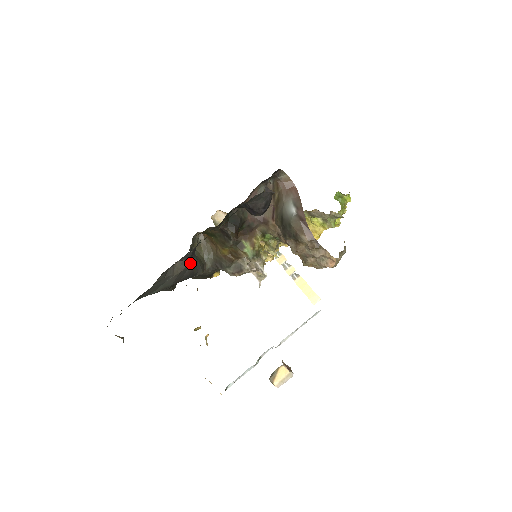
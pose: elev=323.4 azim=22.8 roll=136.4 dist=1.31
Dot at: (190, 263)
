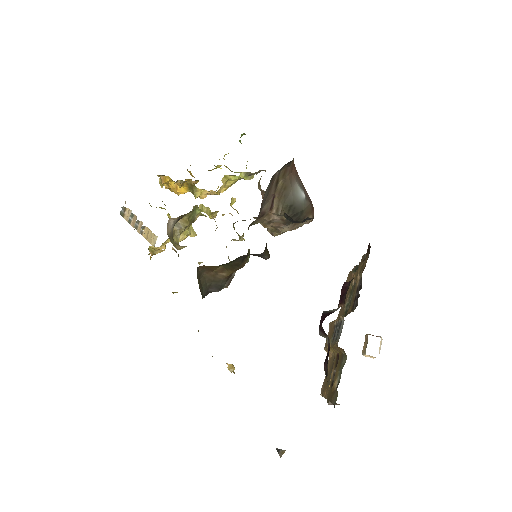
Dot at: occluded
